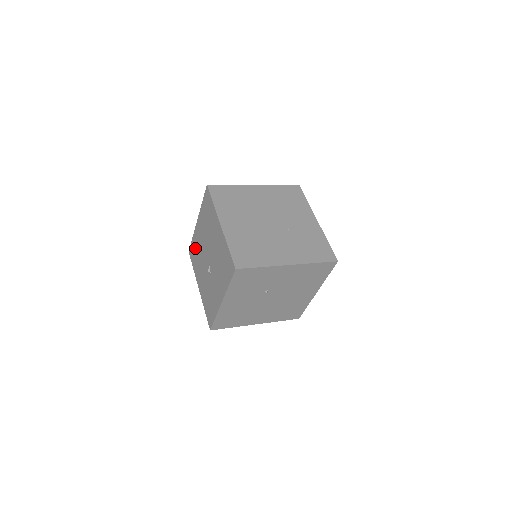
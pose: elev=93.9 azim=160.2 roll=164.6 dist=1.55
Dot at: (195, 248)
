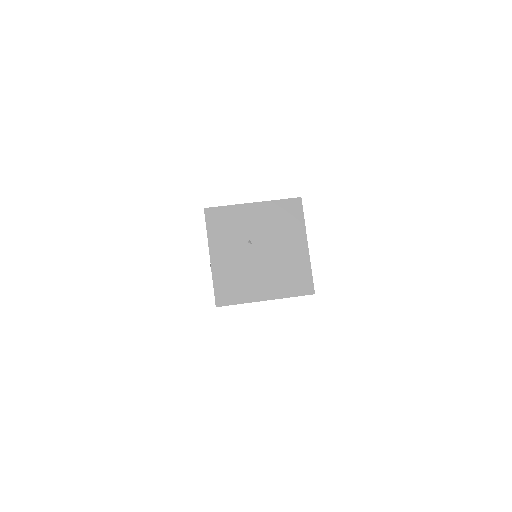
Dot at: occluded
